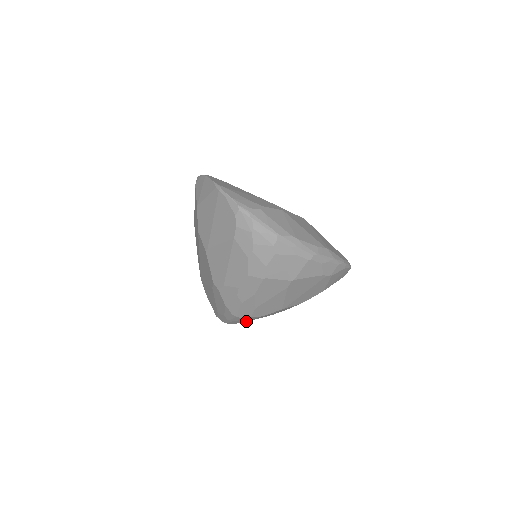
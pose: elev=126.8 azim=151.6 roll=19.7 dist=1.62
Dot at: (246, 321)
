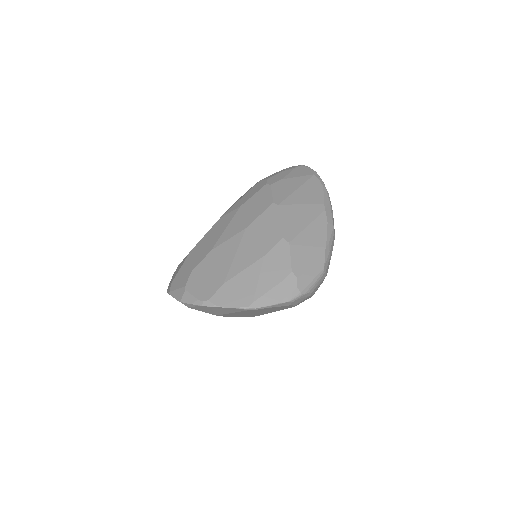
Dot at: occluded
